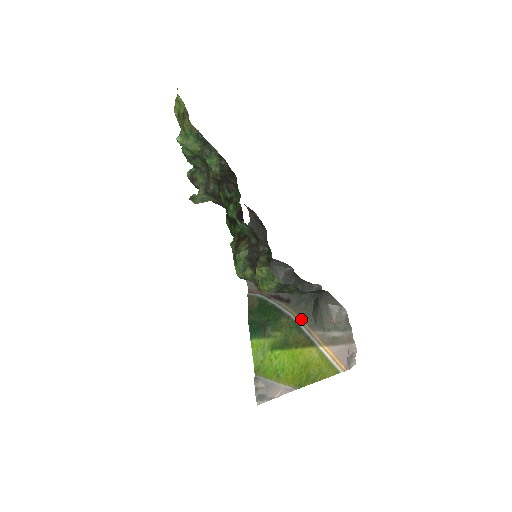
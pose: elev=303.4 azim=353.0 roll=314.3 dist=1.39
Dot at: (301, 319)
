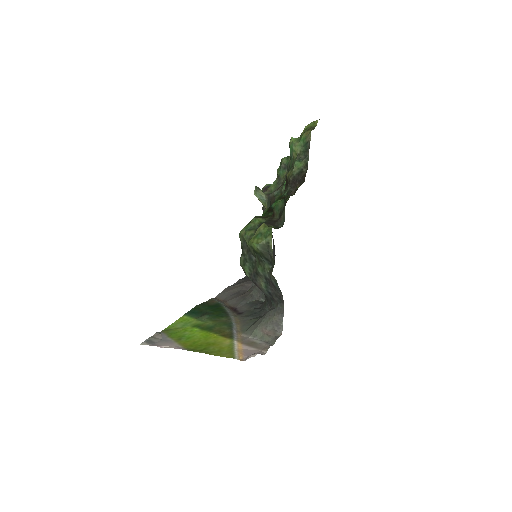
Dot at: (239, 324)
